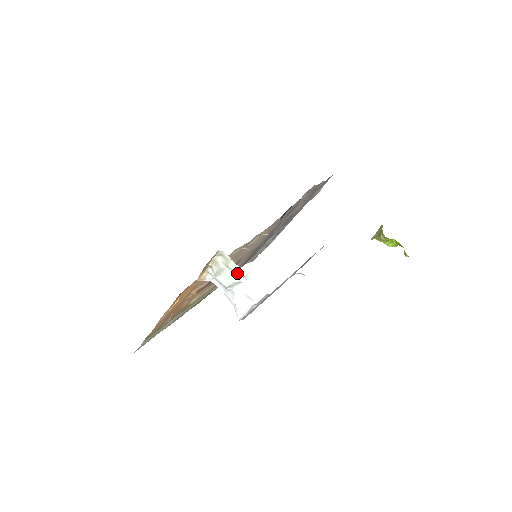
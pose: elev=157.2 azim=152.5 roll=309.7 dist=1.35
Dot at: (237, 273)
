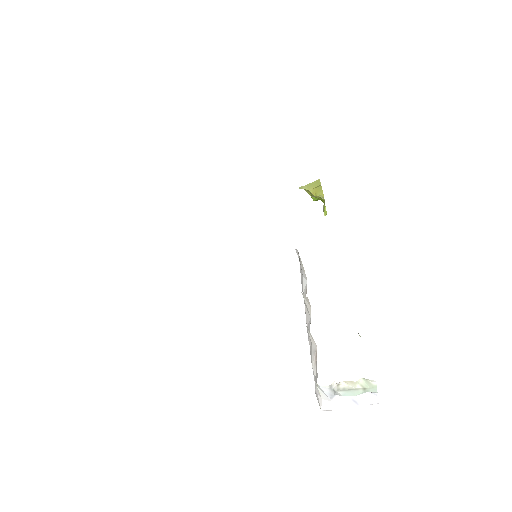
Dot at: occluded
